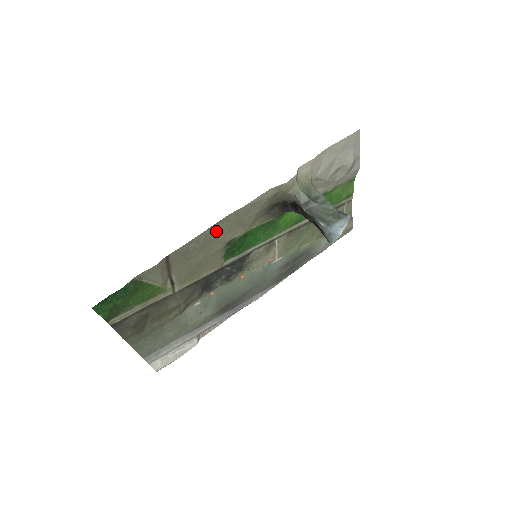
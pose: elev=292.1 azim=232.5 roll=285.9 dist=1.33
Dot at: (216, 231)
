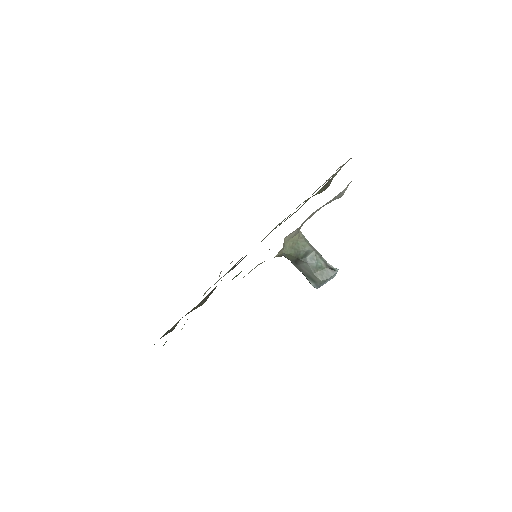
Dot at: occluded
